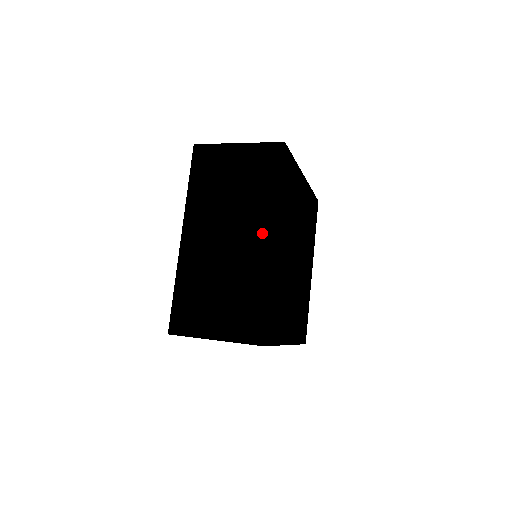
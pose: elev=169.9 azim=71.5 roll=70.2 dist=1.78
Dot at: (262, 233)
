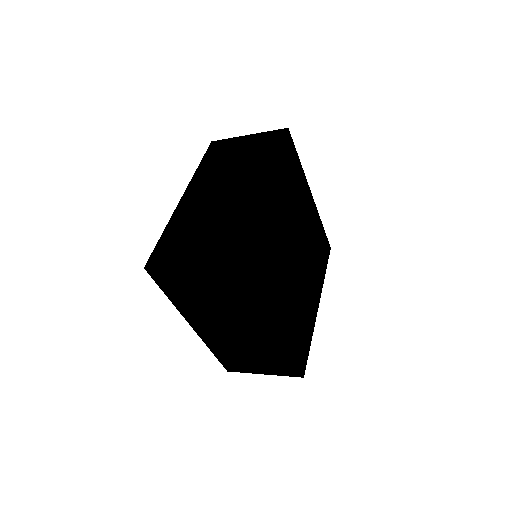
Dot at: (256, 183)
